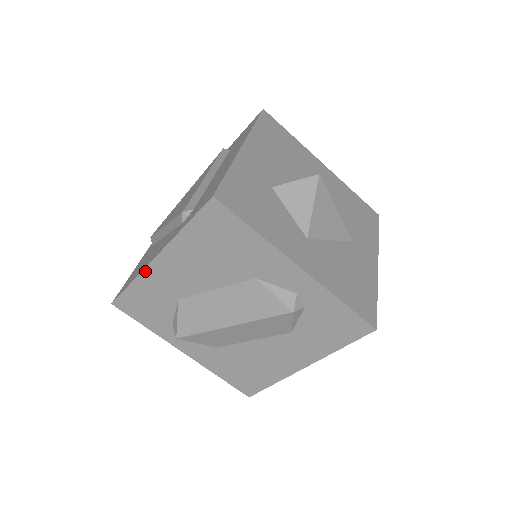
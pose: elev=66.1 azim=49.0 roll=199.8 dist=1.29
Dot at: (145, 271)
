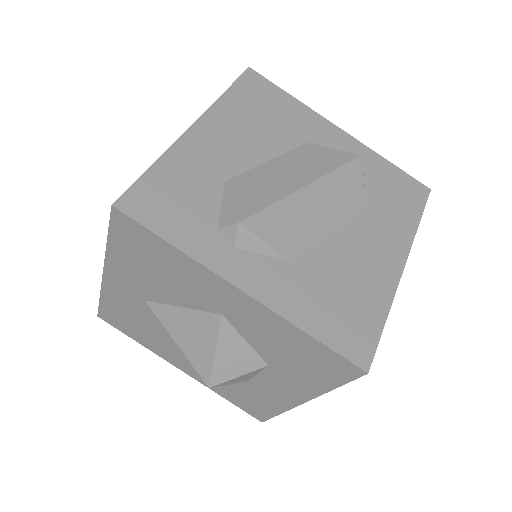
Dot at: (177, 143)
